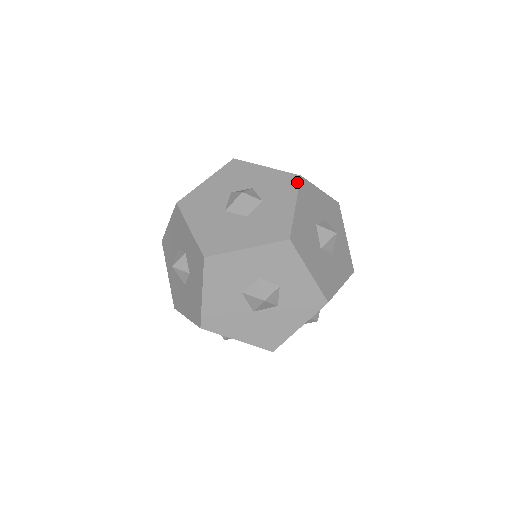
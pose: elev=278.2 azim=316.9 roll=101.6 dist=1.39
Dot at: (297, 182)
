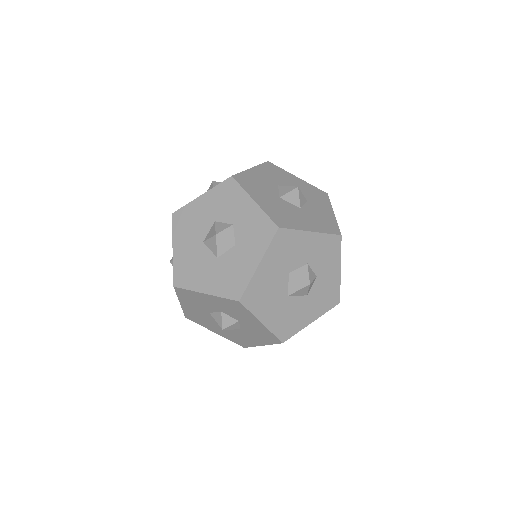
Dot at: (327, 197)
